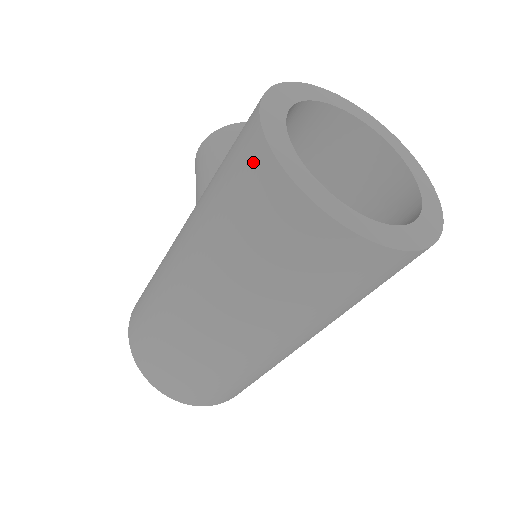
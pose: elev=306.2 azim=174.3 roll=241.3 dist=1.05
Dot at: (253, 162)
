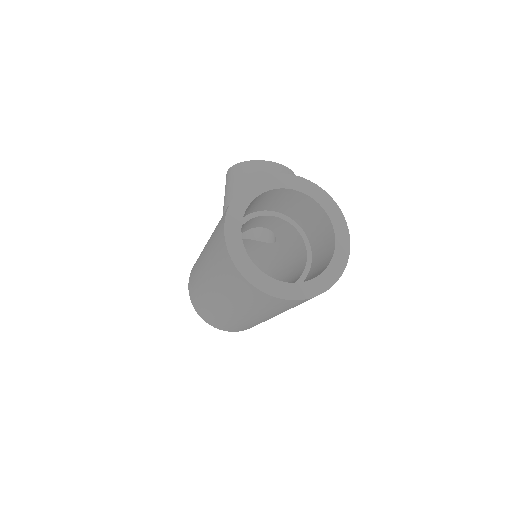
Dot at: (222, 245)
